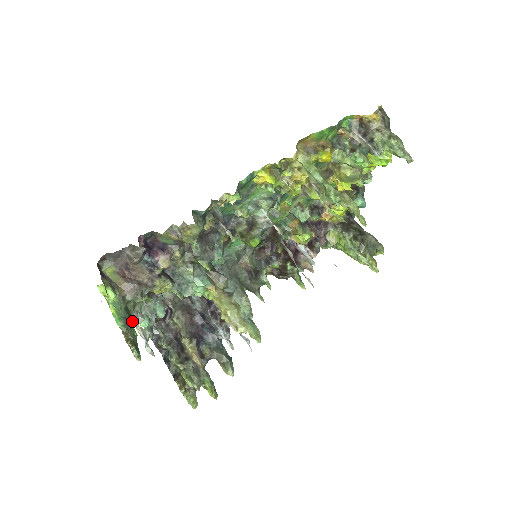
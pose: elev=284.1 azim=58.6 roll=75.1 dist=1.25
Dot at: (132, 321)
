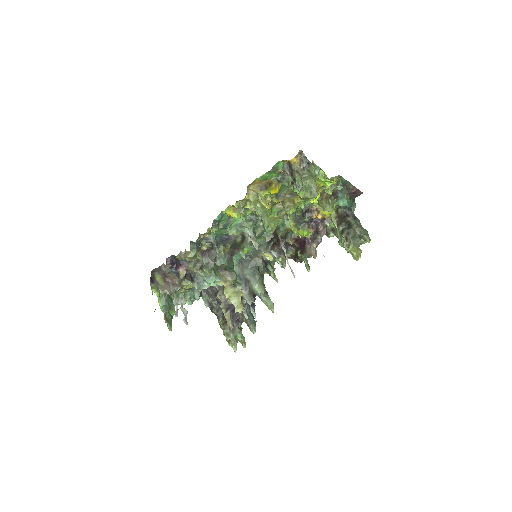
Dot at: (172, 306)
